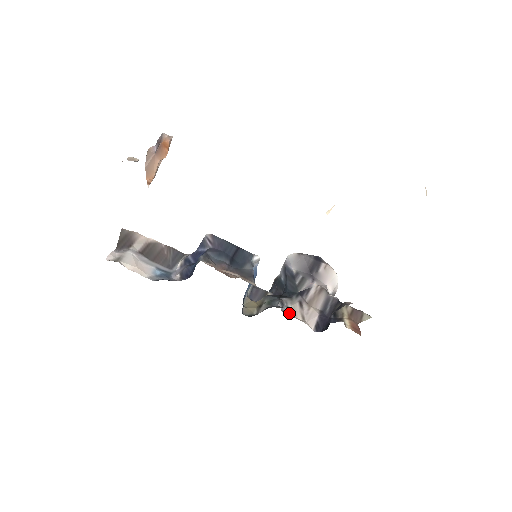
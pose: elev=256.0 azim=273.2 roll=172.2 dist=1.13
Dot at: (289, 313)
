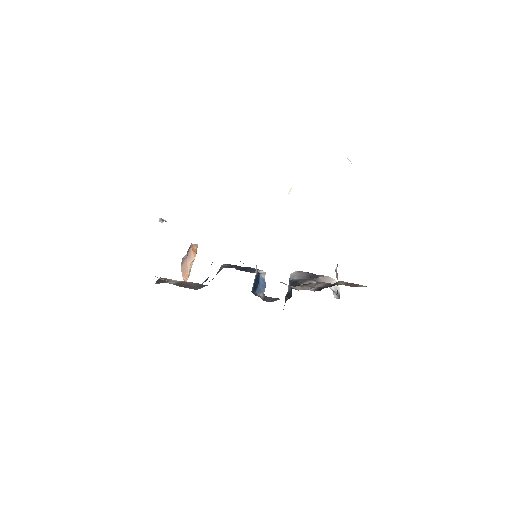
Dot at: occluded
